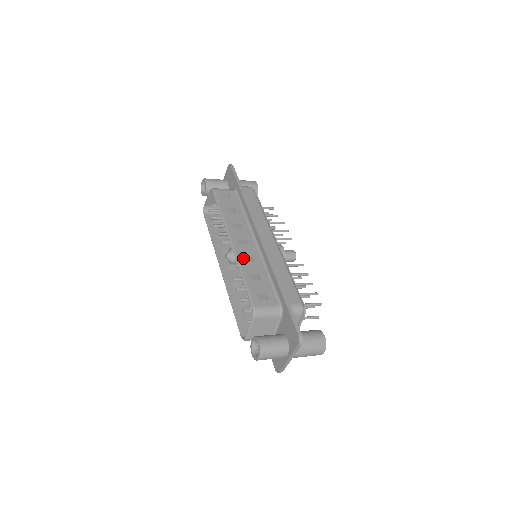
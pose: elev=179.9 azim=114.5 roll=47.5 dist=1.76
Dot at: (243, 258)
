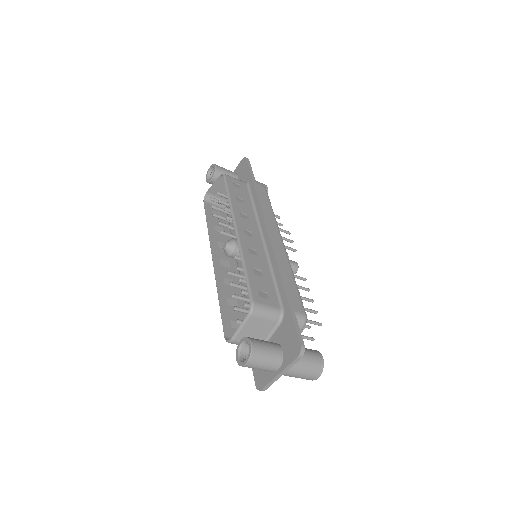
Dot at: (247, 249)
